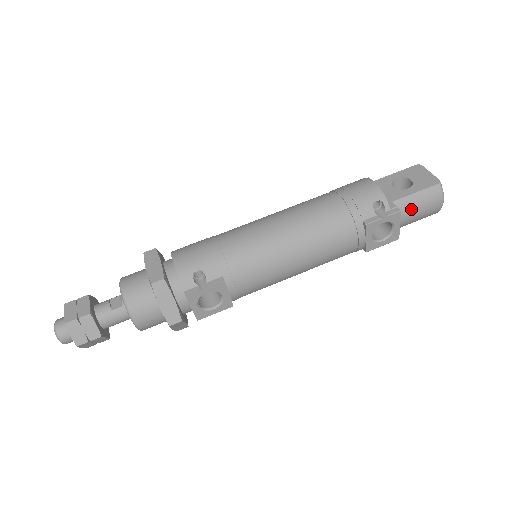
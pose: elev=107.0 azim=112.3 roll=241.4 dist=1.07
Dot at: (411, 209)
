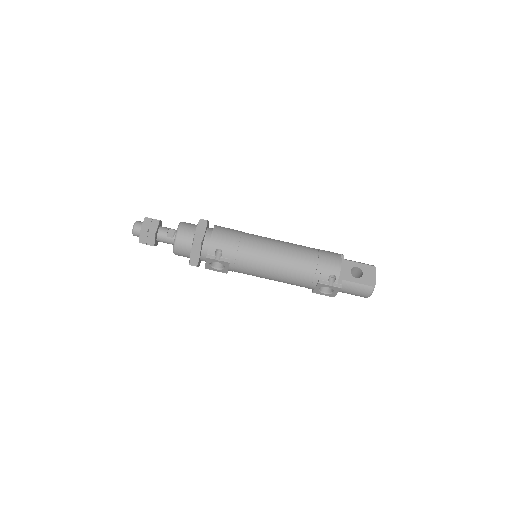
Dot at: (350, 289)
